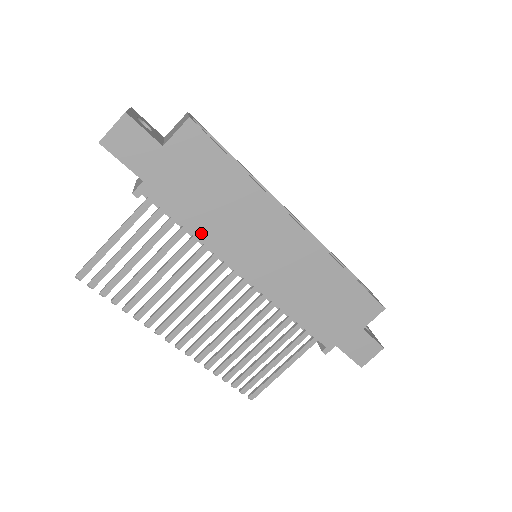
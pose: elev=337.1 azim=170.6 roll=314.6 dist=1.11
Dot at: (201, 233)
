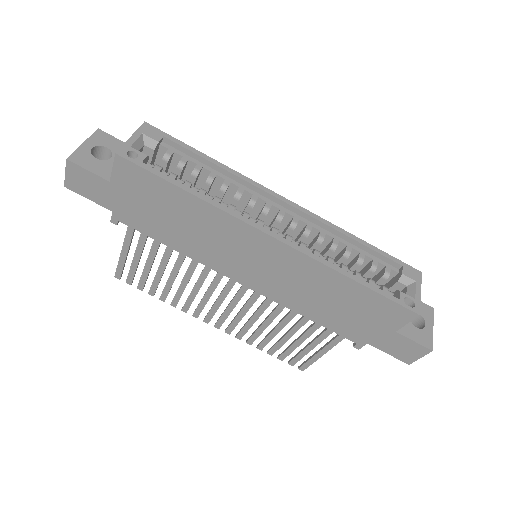
Dot at: (181, 248)
